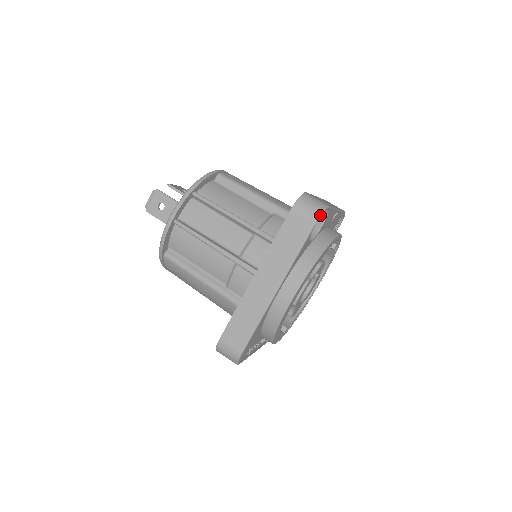
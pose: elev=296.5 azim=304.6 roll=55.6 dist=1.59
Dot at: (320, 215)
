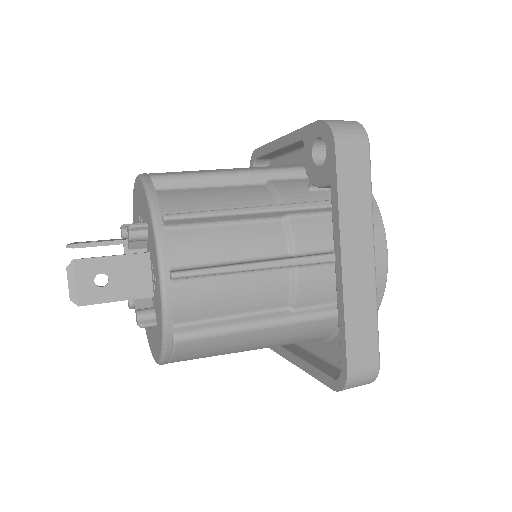
Dot at: (366, 133)
